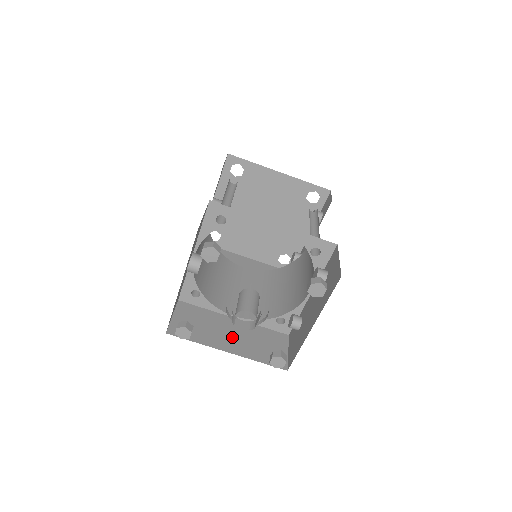
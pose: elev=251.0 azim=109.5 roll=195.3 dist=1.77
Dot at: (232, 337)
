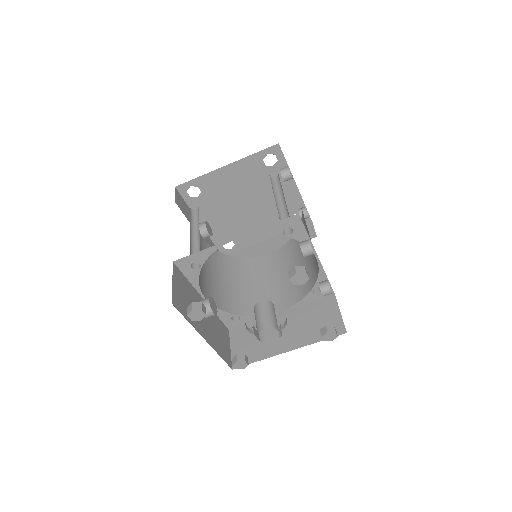
Dot at: (286, 334)
